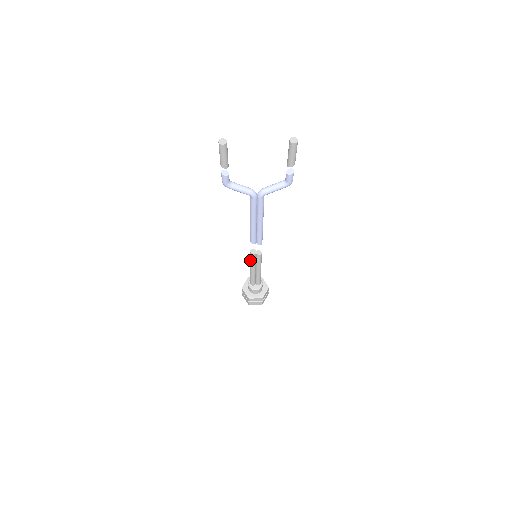
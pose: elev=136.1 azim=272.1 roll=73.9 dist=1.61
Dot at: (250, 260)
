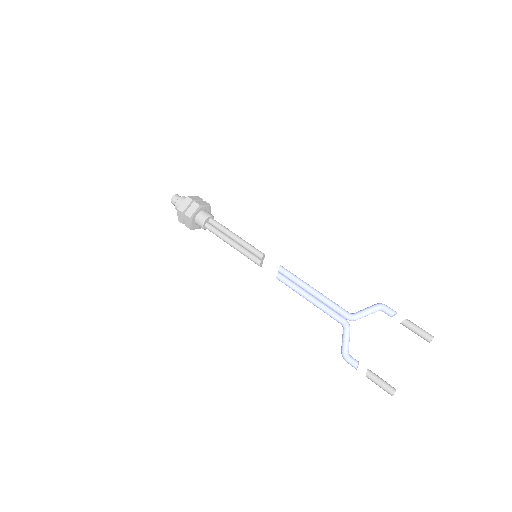
Dot at: occluded
